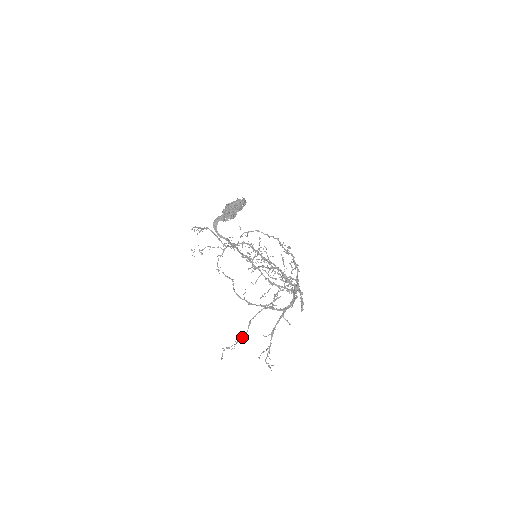
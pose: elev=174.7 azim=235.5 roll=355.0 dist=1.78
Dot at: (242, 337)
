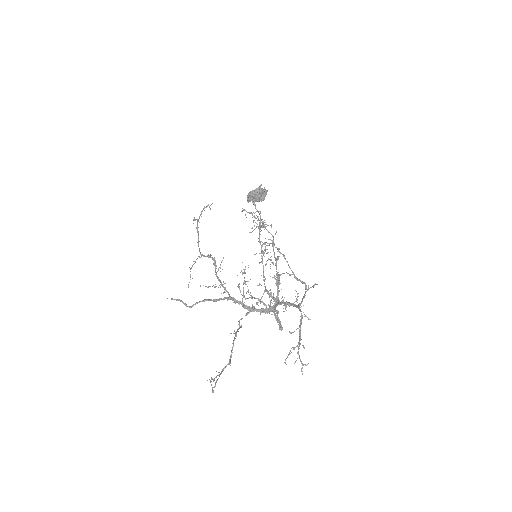
Dot at: occluded
